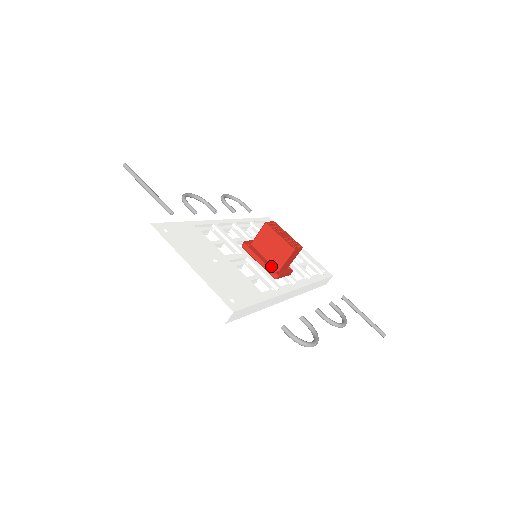
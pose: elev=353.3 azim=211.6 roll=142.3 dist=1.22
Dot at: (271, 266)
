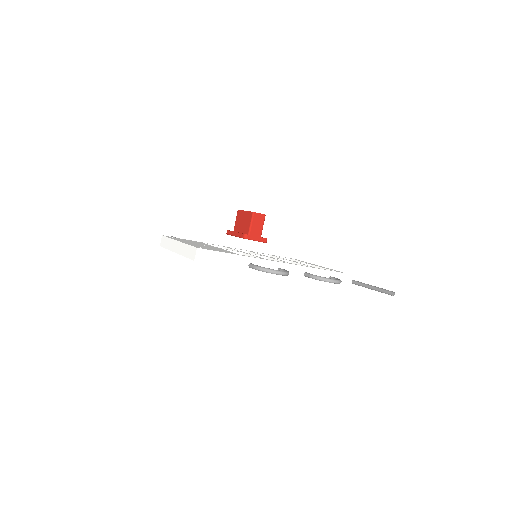
Dot at: (243, 233)
